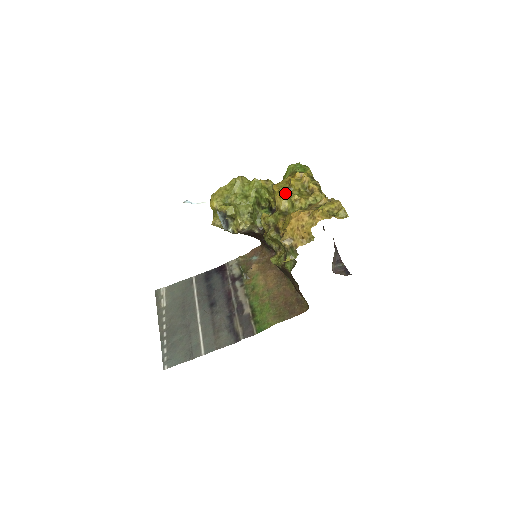
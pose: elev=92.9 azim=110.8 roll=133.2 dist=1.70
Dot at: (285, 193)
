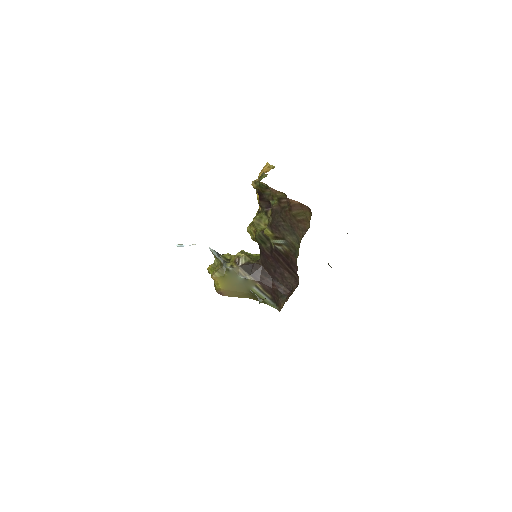
Dot at: occluded
